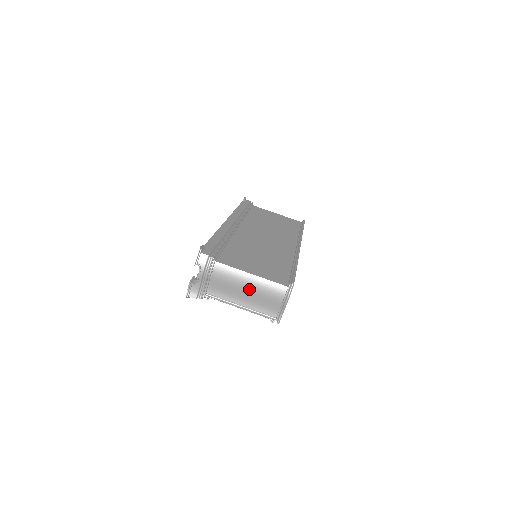
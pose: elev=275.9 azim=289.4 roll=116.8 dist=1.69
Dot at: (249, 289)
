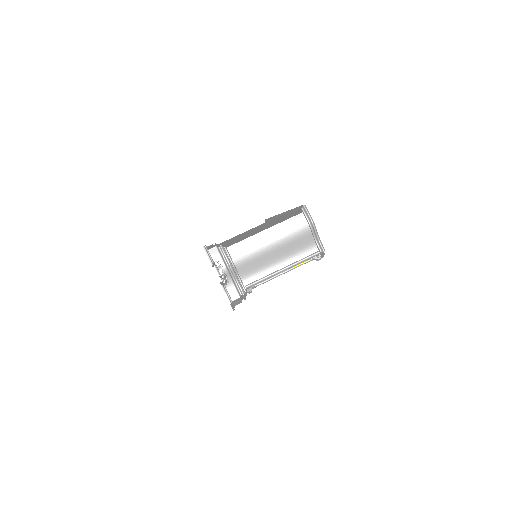
Dot at: (275, 245)
